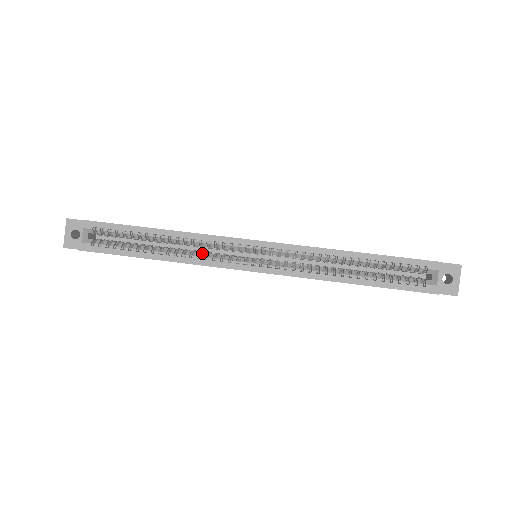
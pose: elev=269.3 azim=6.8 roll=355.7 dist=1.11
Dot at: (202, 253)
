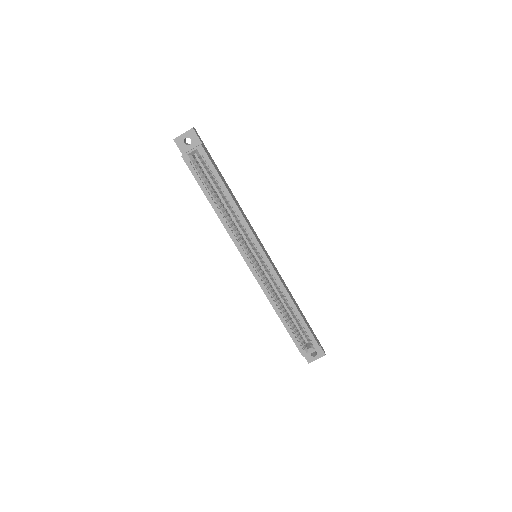
Dot at: (236, 230)
